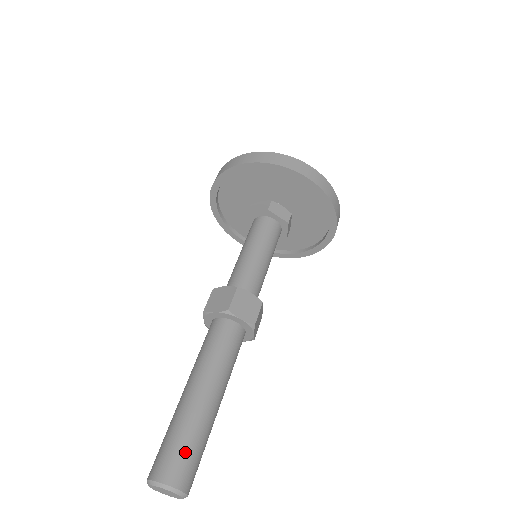
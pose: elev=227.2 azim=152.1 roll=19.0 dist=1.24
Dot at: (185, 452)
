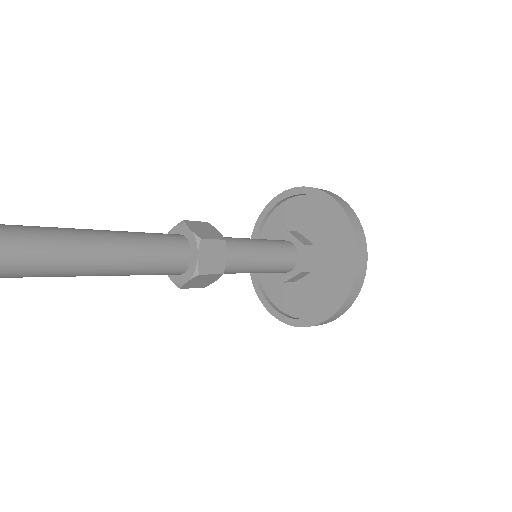
Dot at: (37, 249)
